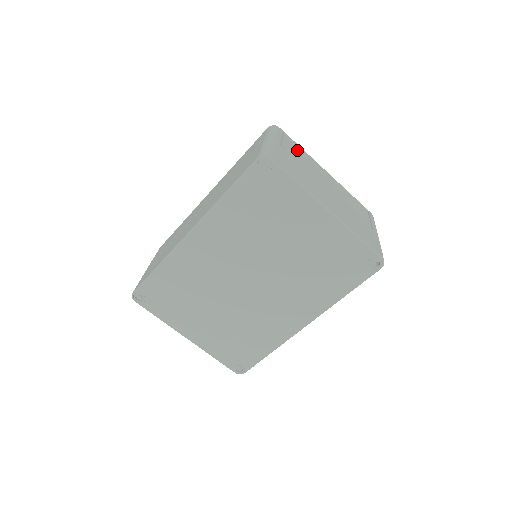
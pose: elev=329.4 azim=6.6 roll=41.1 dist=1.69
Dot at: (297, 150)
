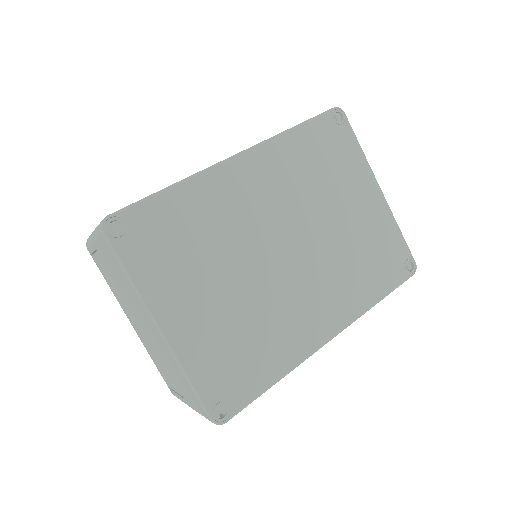
Dot at: occluded
